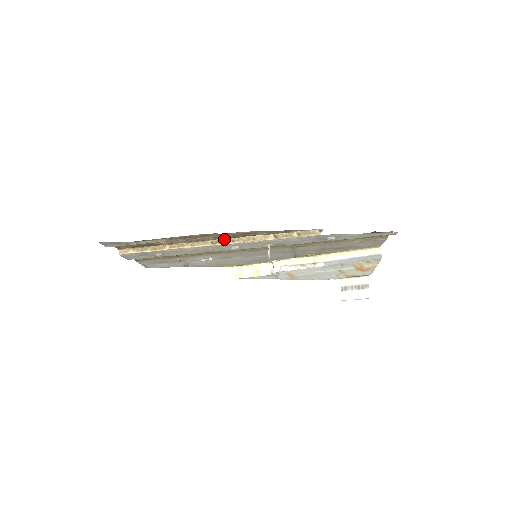
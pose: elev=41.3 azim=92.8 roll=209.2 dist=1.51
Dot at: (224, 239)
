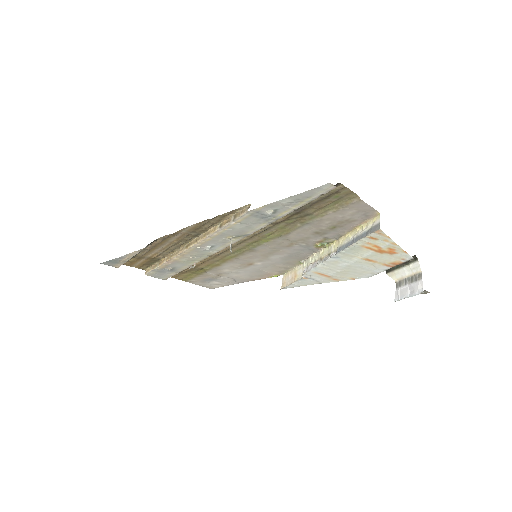
Dot at: (193, 241)
